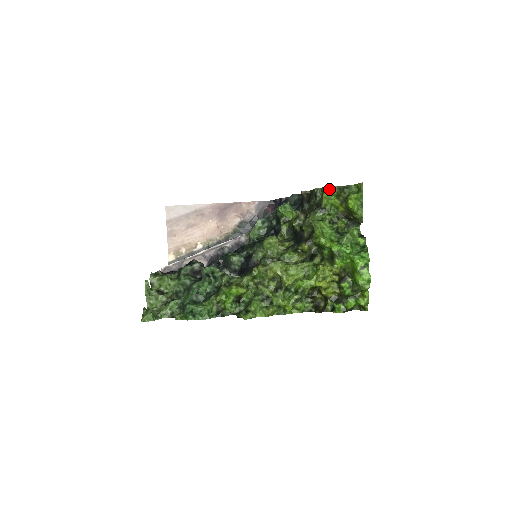
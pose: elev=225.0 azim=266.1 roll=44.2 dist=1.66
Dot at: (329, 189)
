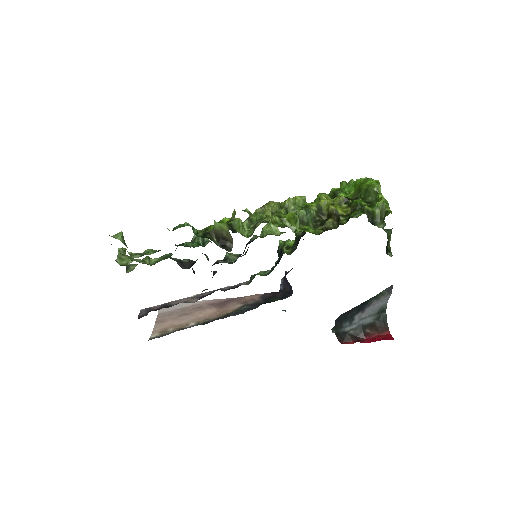
Dot at: occluded
